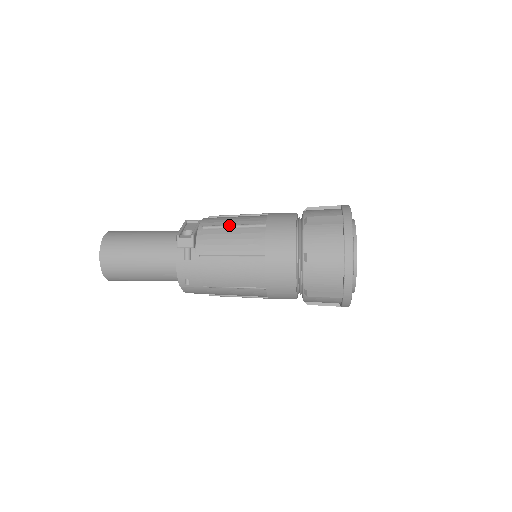
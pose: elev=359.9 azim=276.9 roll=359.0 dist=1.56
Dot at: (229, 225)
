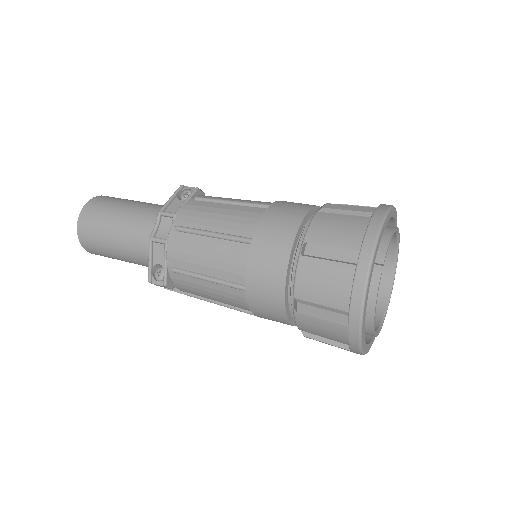
Dot at: (200, 278)
